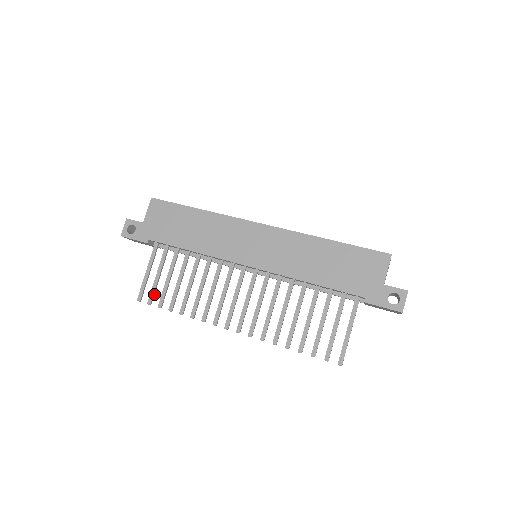
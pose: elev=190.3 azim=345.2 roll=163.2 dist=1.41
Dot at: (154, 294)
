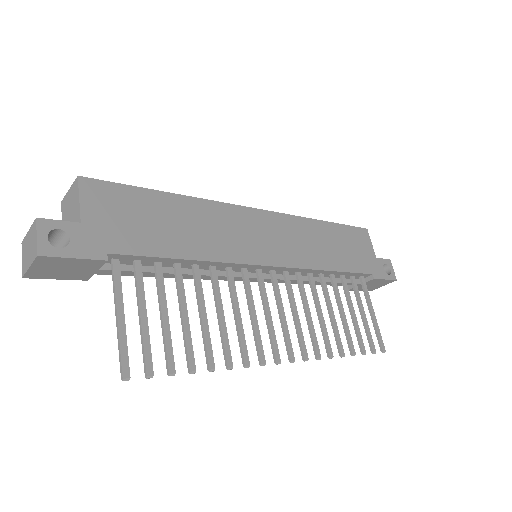
Dot at: (149, 355)
